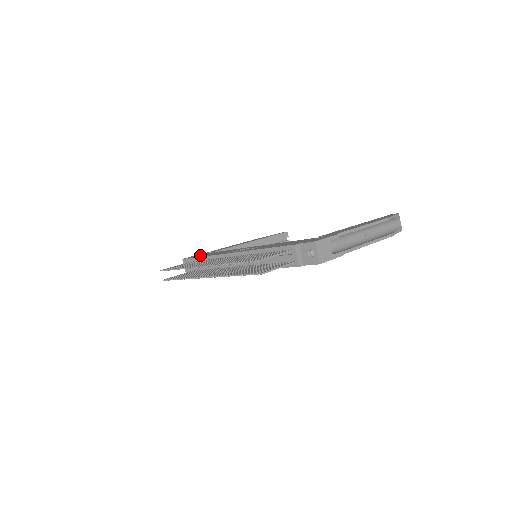
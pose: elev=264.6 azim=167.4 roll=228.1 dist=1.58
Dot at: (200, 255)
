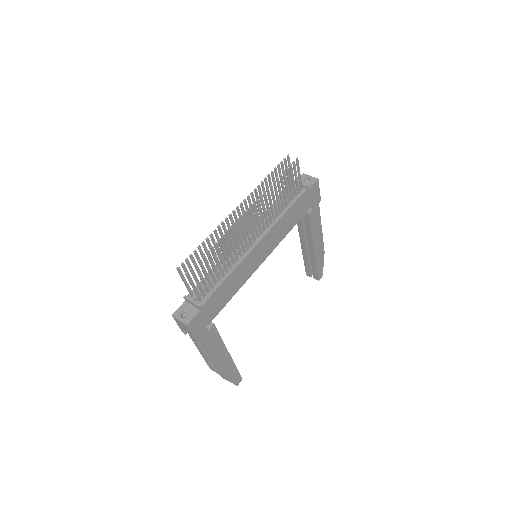
Dot at: occluded
